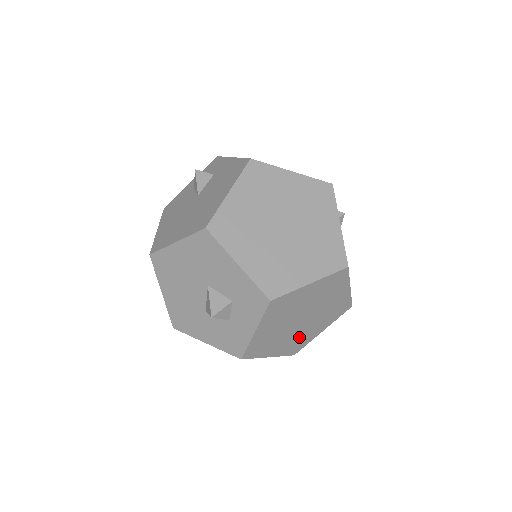
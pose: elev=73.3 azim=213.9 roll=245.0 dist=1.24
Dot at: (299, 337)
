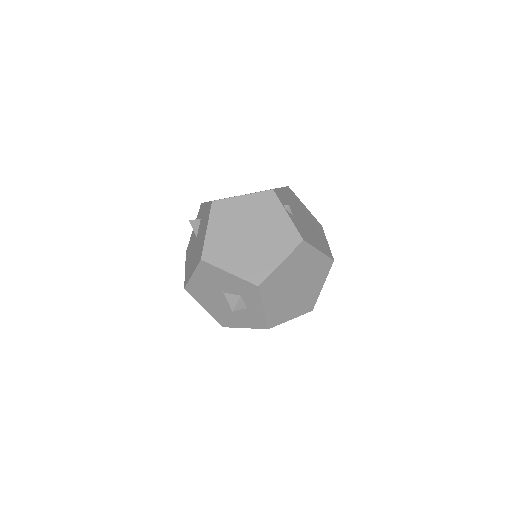
Dot at: (305, 298)
